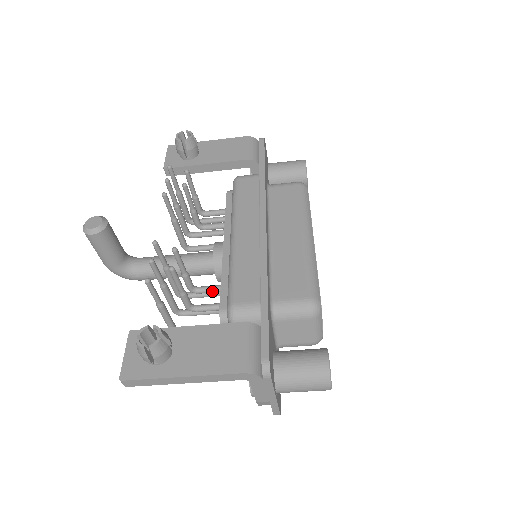
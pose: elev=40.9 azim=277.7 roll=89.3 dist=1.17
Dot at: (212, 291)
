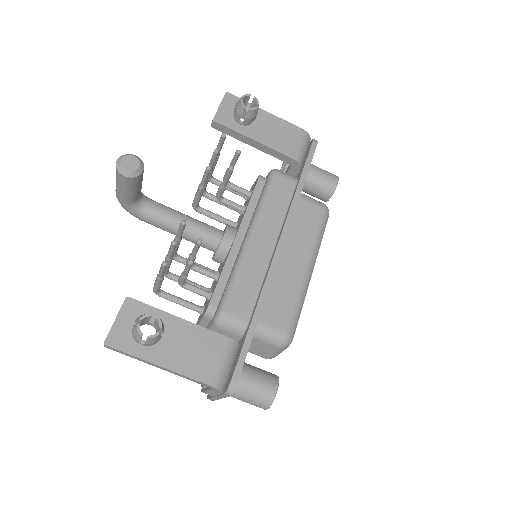
Dot at: (206, 275)
